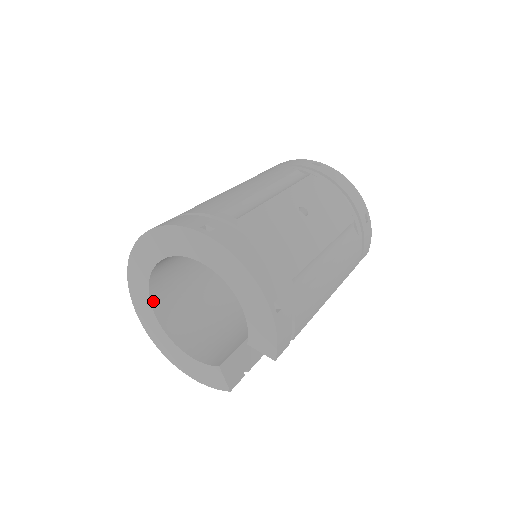
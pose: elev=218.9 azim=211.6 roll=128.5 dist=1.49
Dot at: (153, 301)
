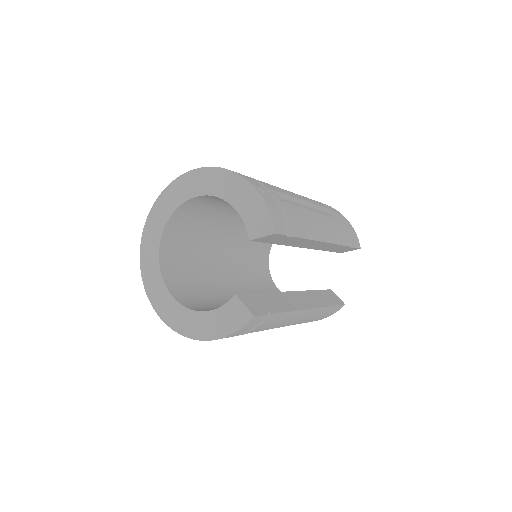
Dot at: (166, 282)
